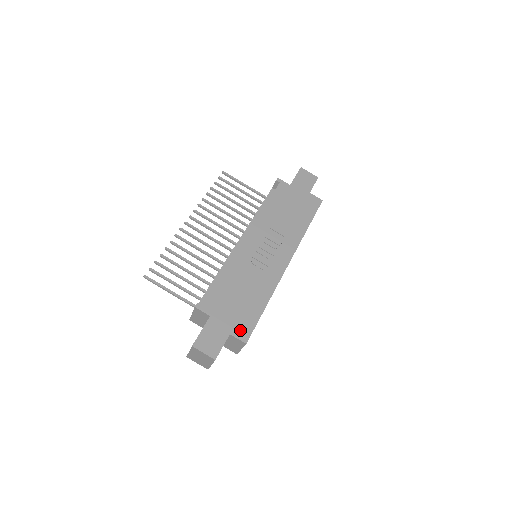
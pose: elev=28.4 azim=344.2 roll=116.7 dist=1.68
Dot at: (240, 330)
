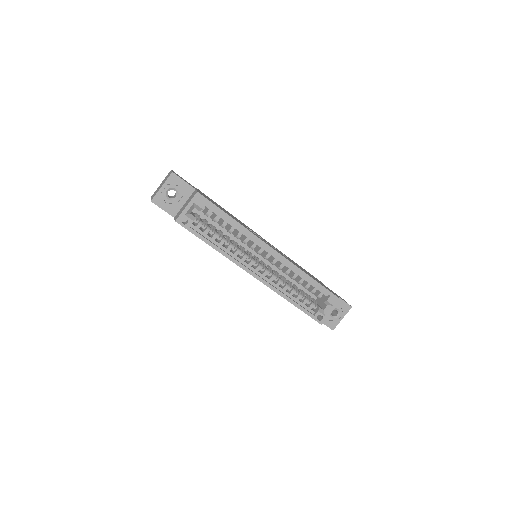
Dot at: (203, 195)
